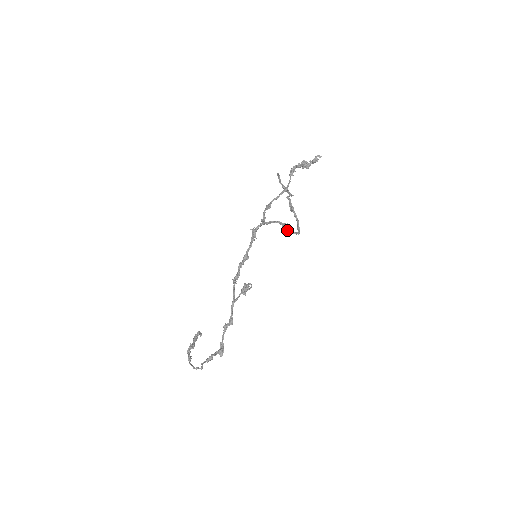
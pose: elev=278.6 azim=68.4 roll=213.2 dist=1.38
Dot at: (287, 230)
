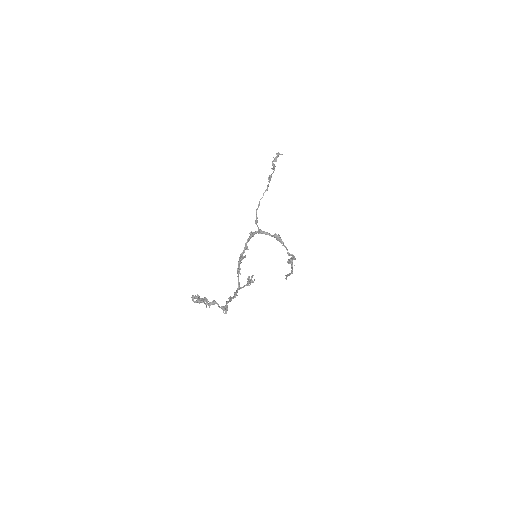
Dot at: (280, 241)
